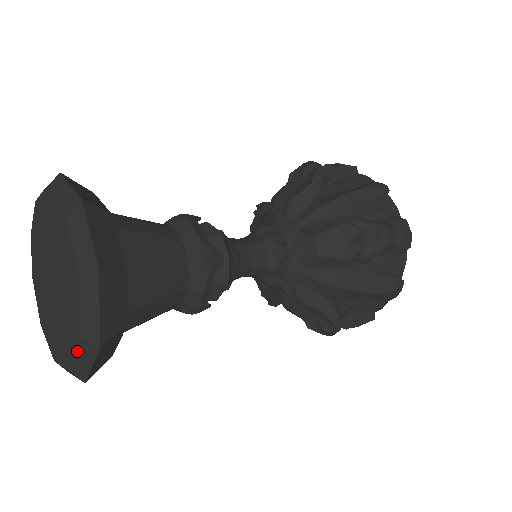
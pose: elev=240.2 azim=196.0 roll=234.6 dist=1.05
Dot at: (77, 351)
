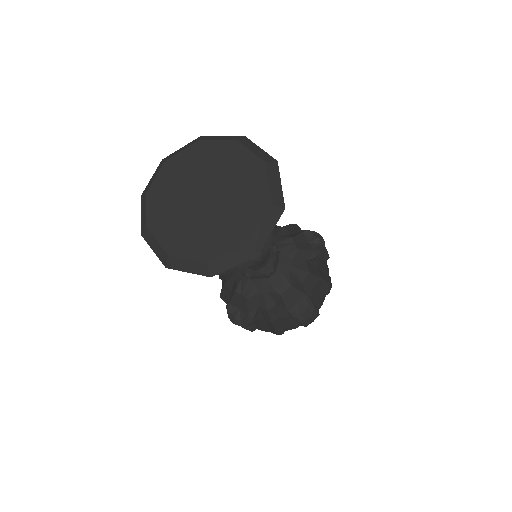
Dot at: (264, 218)
